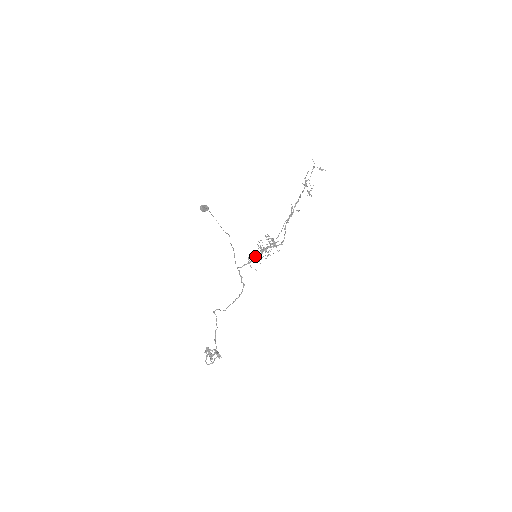
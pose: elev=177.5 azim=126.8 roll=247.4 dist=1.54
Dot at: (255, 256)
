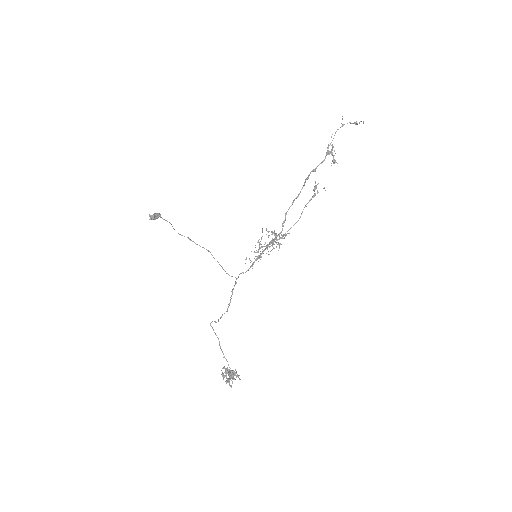
Dot at: (257, 256)
